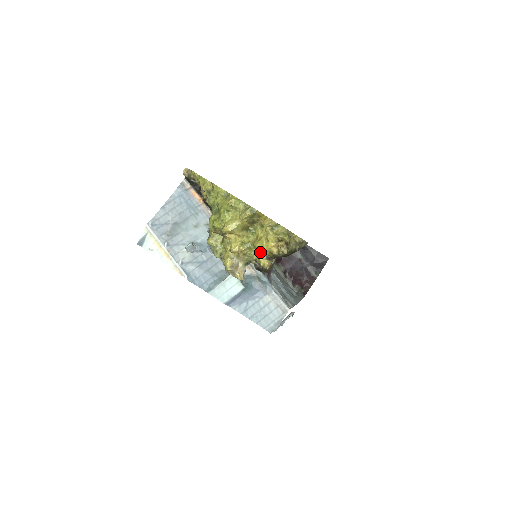
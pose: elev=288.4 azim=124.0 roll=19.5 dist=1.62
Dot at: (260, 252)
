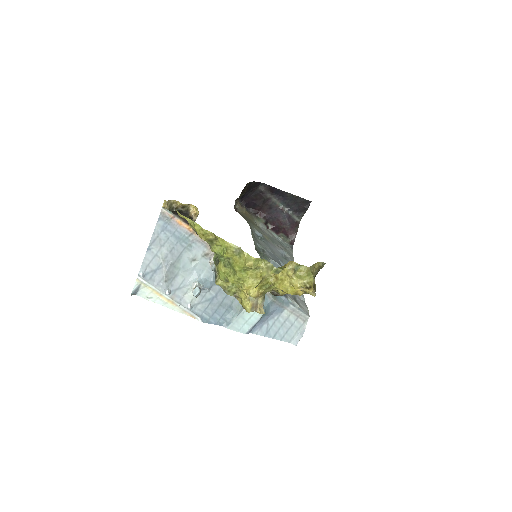
Dot at: occluded
